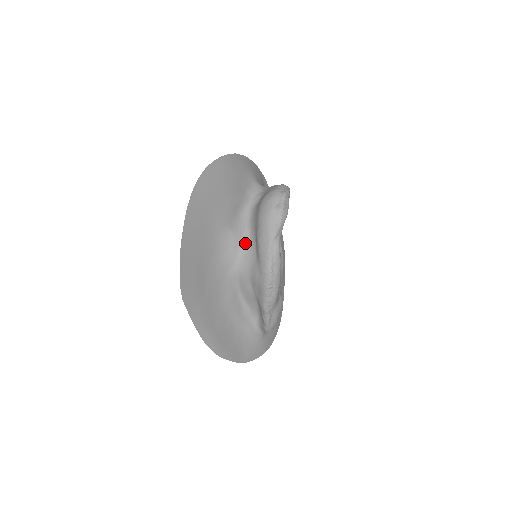
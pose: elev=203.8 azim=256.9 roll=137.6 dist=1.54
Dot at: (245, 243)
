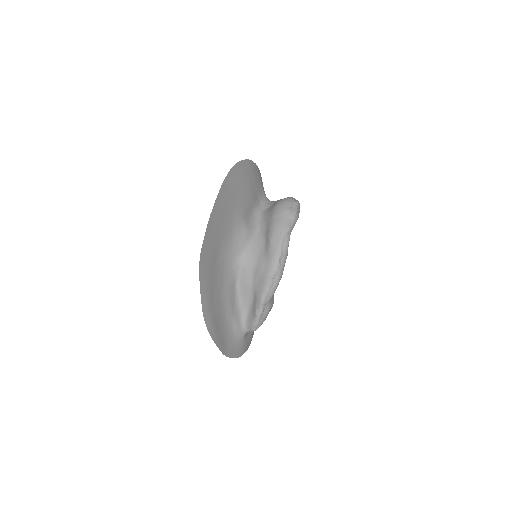
Dot at: (254, 238)
